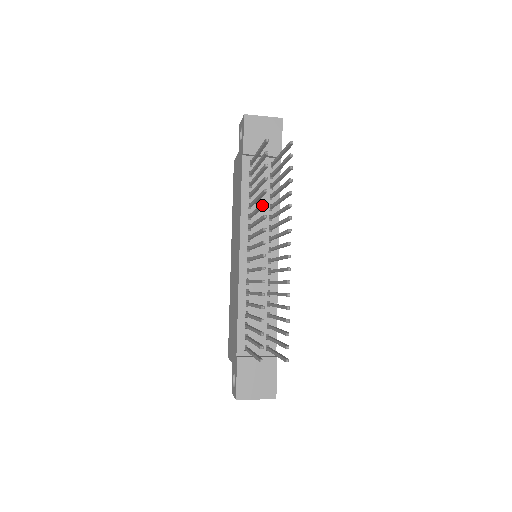
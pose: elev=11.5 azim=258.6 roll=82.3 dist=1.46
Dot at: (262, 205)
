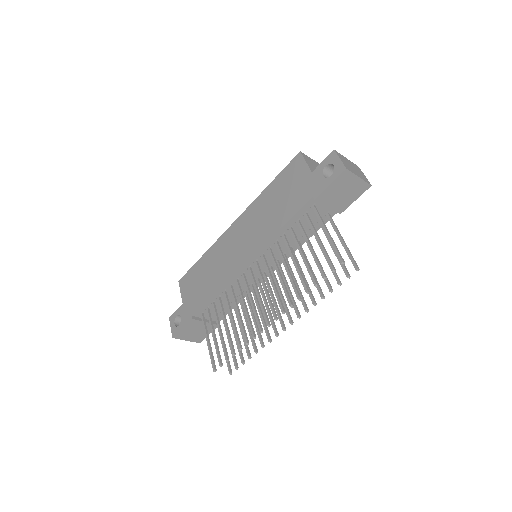
Dot at: (296, 294)
